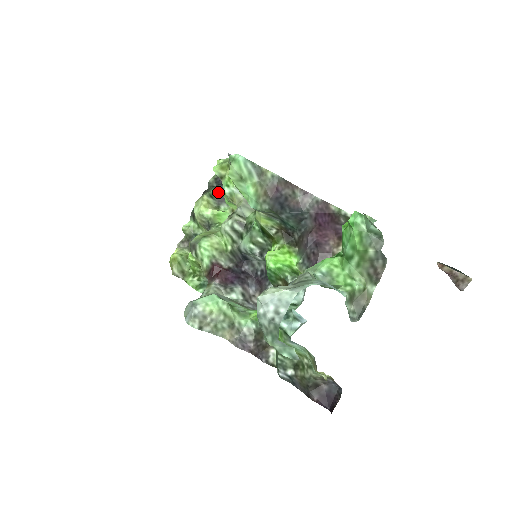
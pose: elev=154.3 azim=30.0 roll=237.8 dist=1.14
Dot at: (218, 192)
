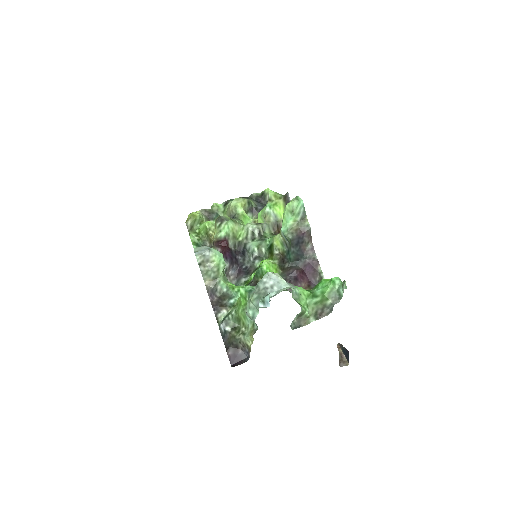
Dot at: (254, 204)
